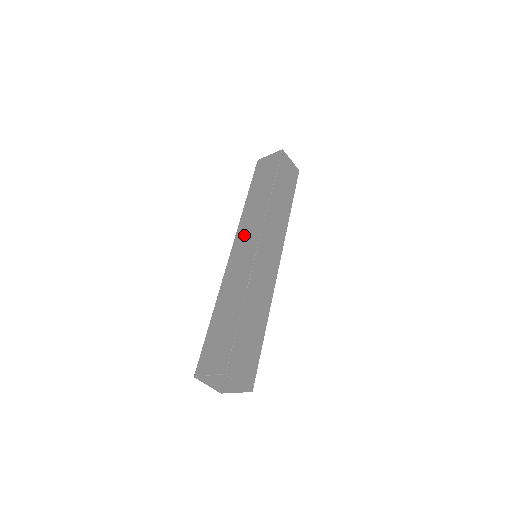
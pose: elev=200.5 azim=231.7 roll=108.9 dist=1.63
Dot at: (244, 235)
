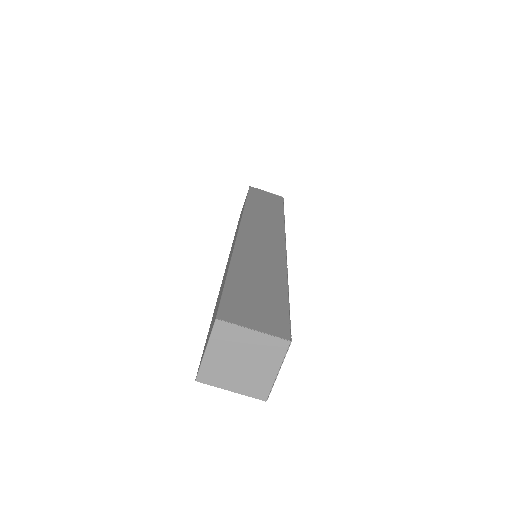
Dot at: (258, 225)
